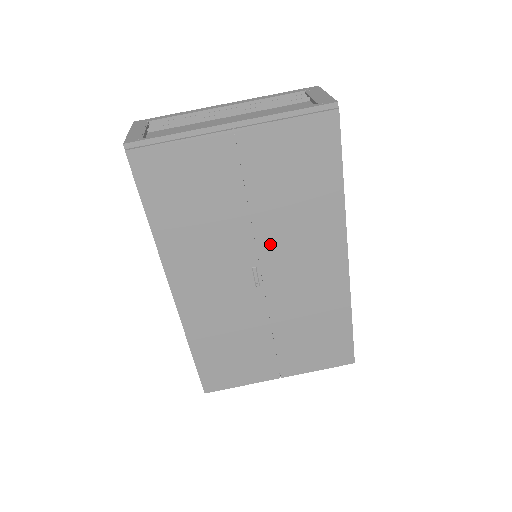
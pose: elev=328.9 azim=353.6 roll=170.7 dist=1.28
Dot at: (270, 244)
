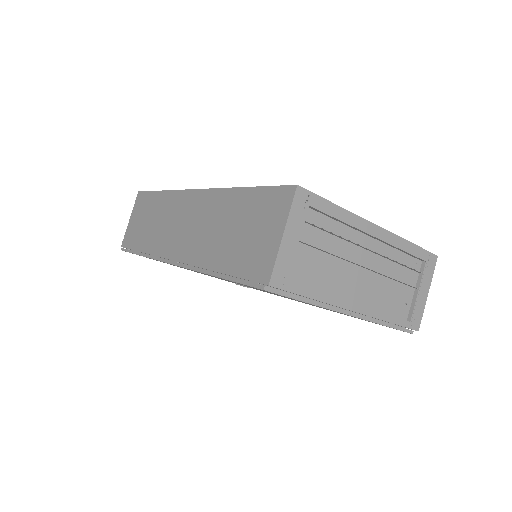
Dot at: occluded
